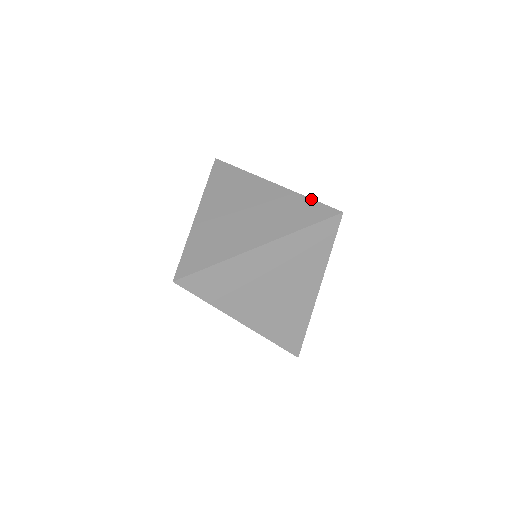
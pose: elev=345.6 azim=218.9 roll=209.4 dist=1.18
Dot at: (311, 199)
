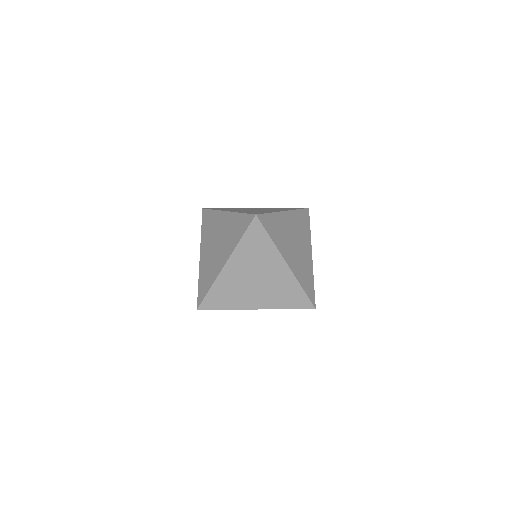
Dot at: (304, 291)
